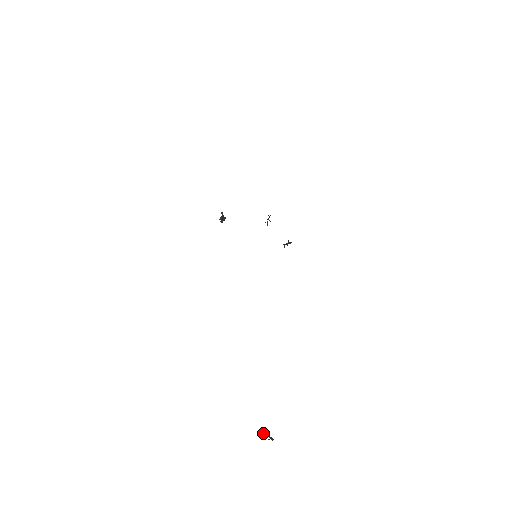
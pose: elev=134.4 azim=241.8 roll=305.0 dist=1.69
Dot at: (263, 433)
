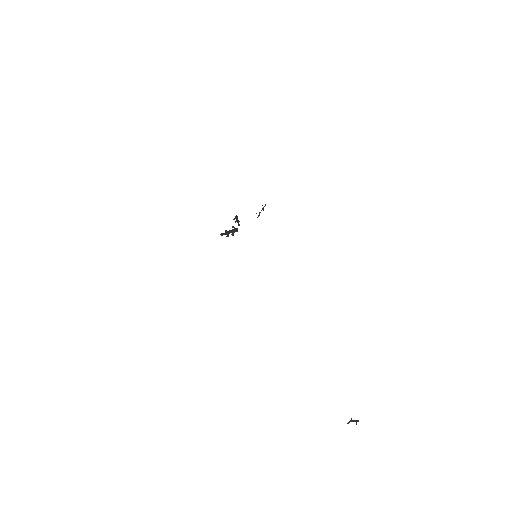
Dot at: (349, 422)
